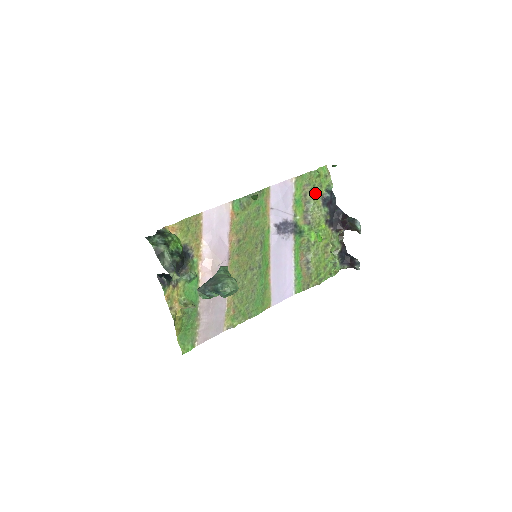
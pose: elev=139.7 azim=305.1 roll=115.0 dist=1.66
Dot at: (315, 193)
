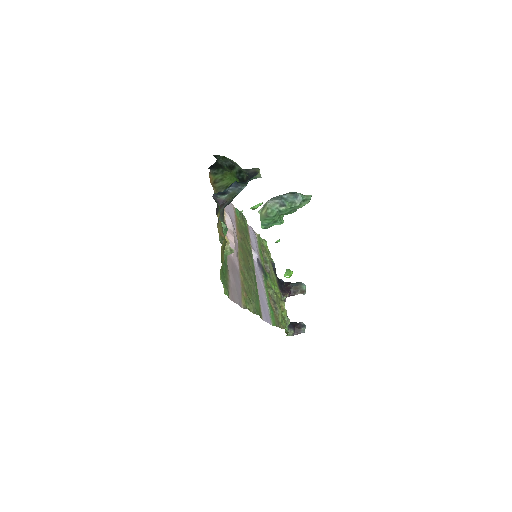
Dot at: (267, 256)
